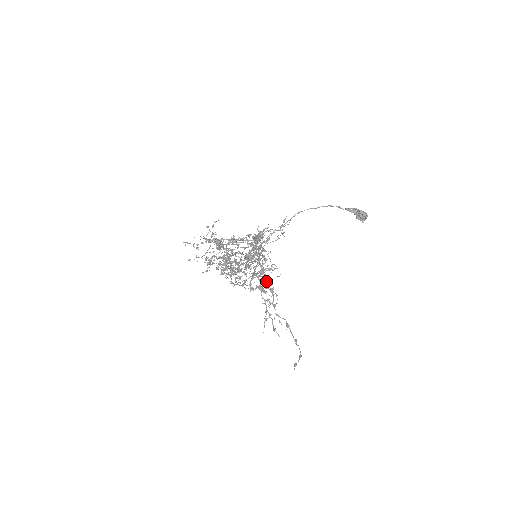
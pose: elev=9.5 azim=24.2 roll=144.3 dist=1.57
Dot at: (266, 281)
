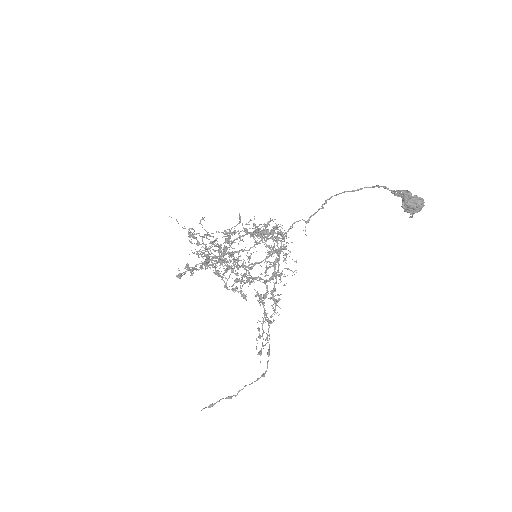
Dot at: occluded
